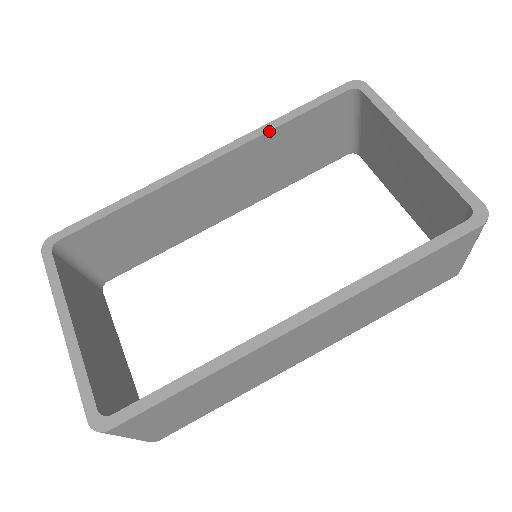
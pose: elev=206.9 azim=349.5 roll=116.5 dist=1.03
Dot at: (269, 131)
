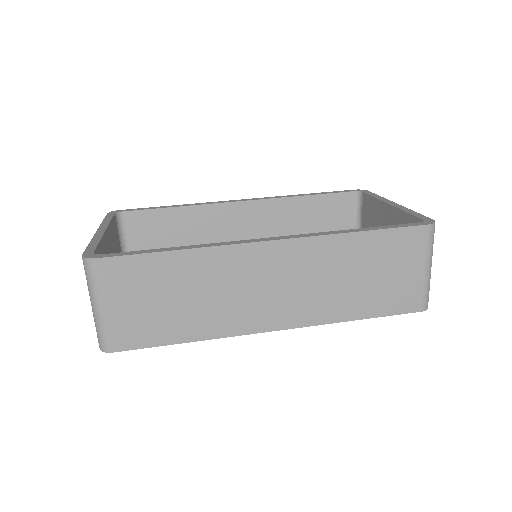
Dot at: (292, 197)
